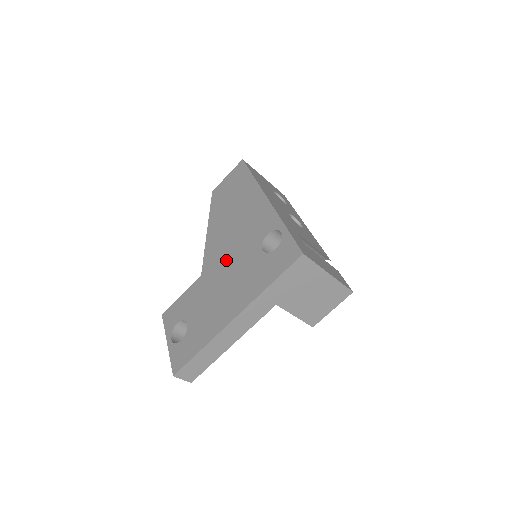
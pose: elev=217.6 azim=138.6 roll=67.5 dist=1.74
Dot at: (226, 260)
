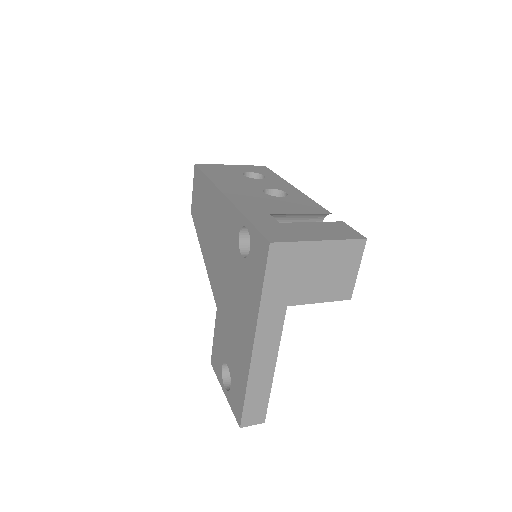
Dot at: (224, 282)
